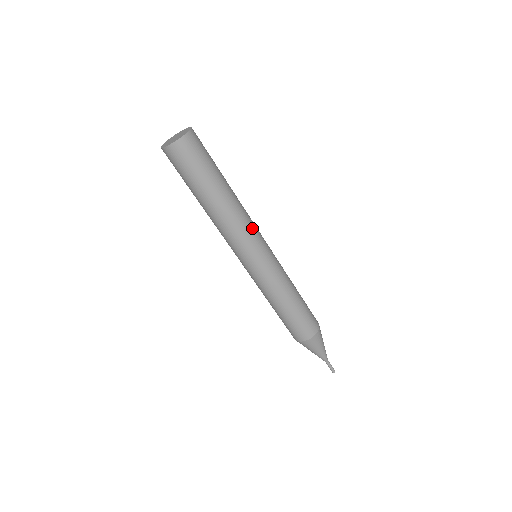
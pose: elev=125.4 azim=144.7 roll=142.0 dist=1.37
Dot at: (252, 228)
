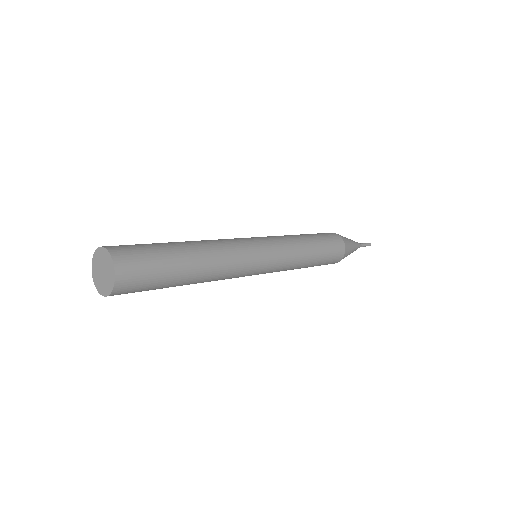
Dot at: (239, 249)
